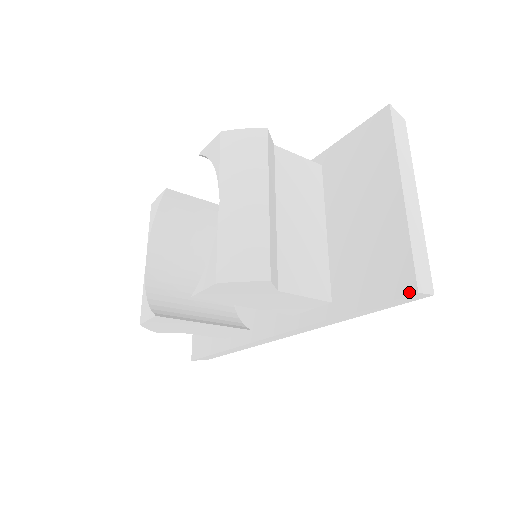
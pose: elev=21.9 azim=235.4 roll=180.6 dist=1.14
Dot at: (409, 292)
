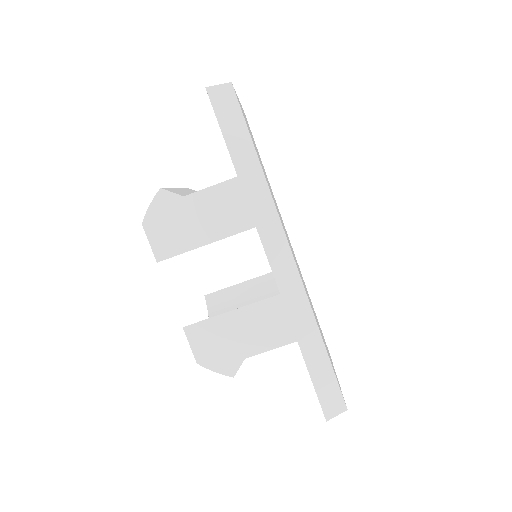
Dot at: occluded
